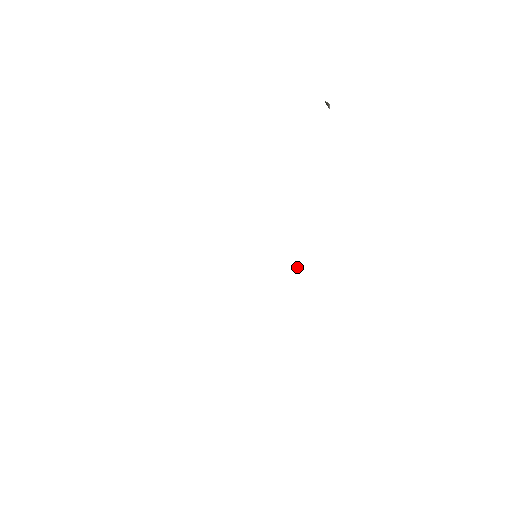
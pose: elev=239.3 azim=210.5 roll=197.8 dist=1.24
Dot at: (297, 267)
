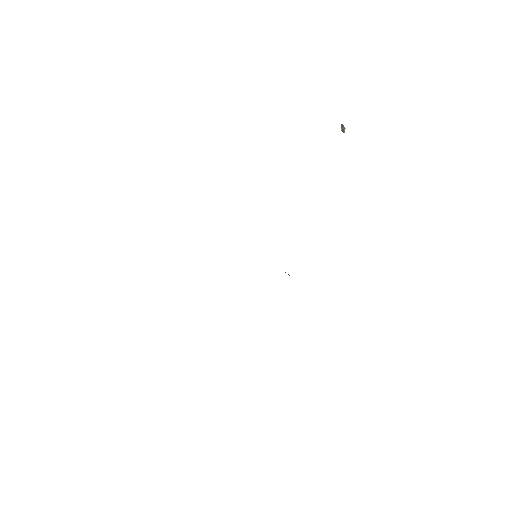
Dot at: occluded
